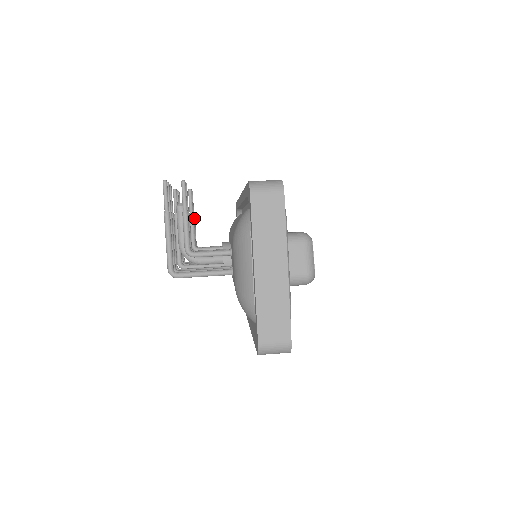
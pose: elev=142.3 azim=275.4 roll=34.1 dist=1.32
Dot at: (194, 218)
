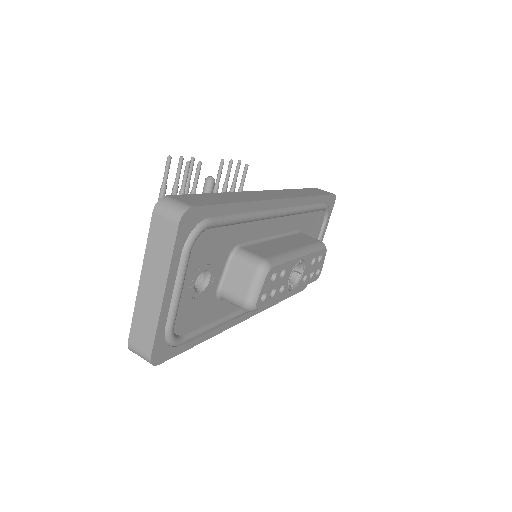
Dot at: occluded
